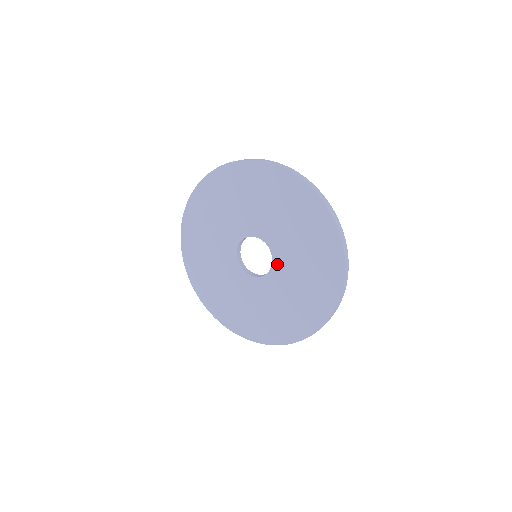
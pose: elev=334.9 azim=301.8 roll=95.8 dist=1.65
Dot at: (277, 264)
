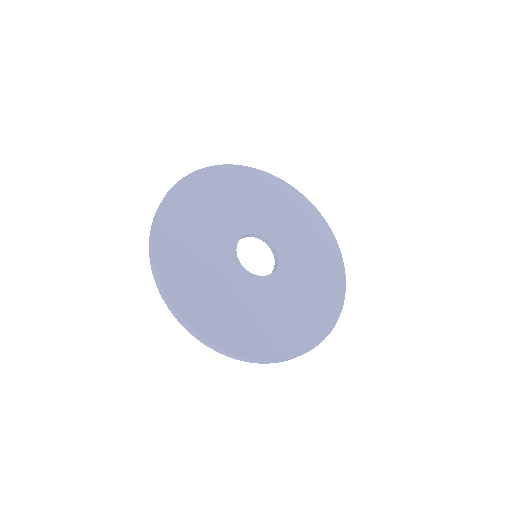
Dot at: (284, 258)
